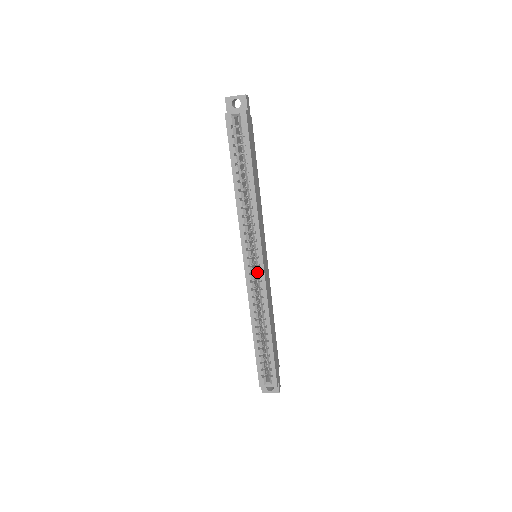
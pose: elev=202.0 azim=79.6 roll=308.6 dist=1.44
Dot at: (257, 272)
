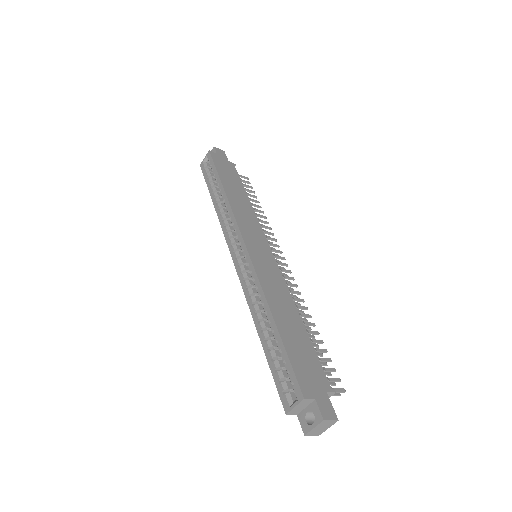
Dot at: occluded
